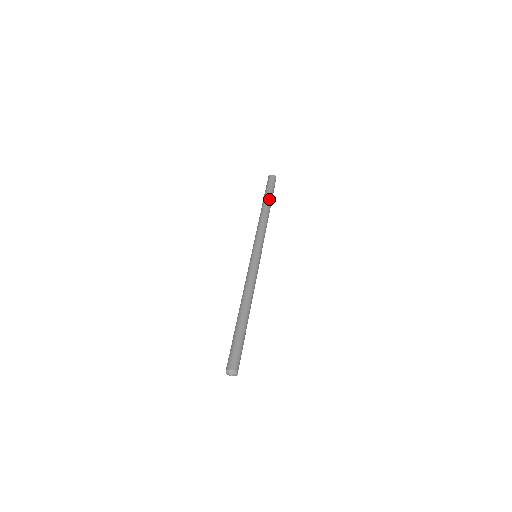
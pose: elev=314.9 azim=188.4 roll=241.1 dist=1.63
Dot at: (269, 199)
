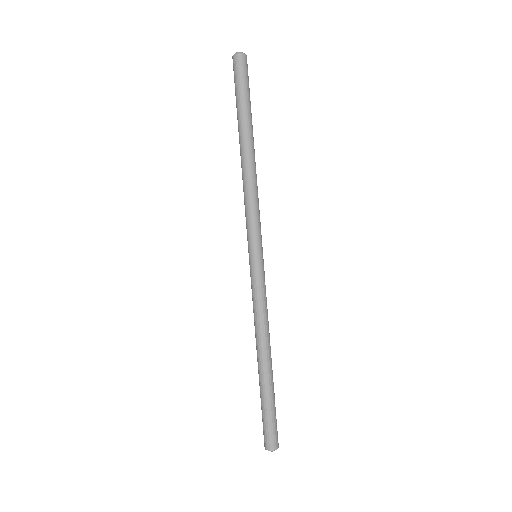
Dot at: (252, 126)
